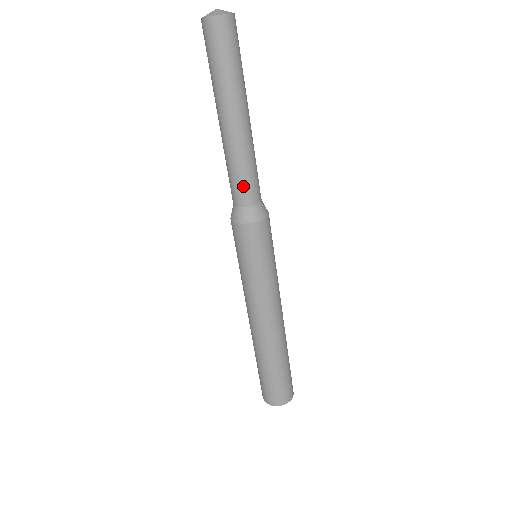
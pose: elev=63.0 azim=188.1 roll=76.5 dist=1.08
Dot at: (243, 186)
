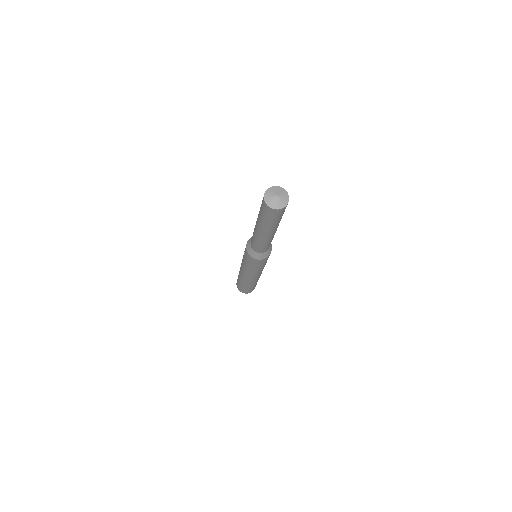
Dot at: (262, 249)
